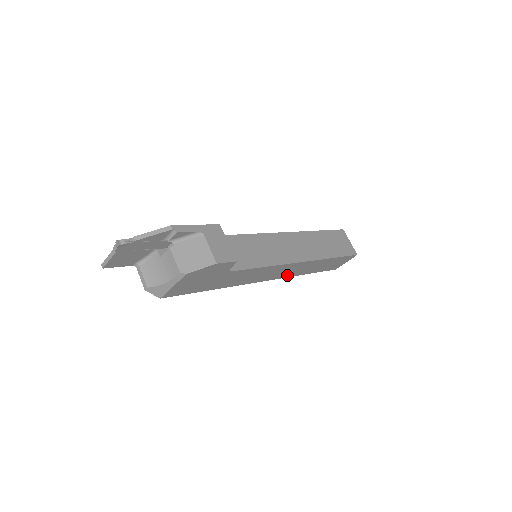
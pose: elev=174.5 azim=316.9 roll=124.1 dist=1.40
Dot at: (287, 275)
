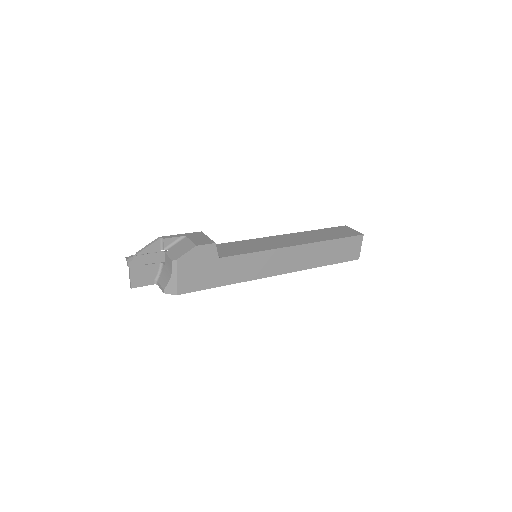
Dot at: (298, 267)
